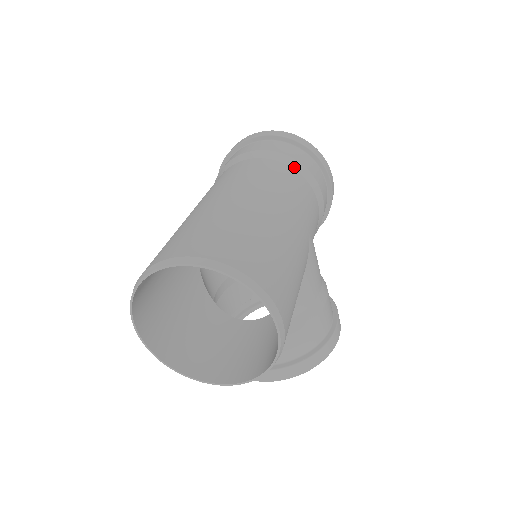
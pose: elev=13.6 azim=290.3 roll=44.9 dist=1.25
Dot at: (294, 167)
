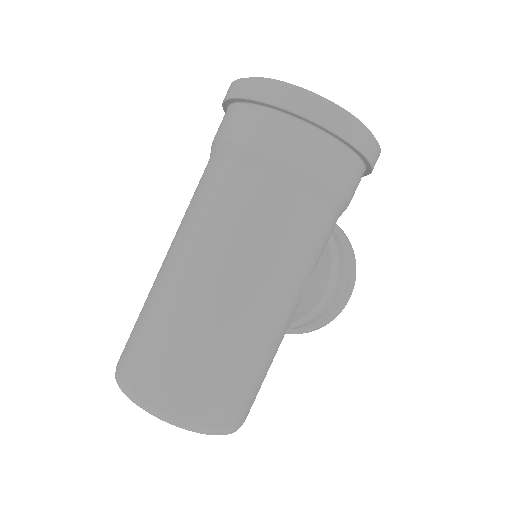
Dot at: (301, 188)
